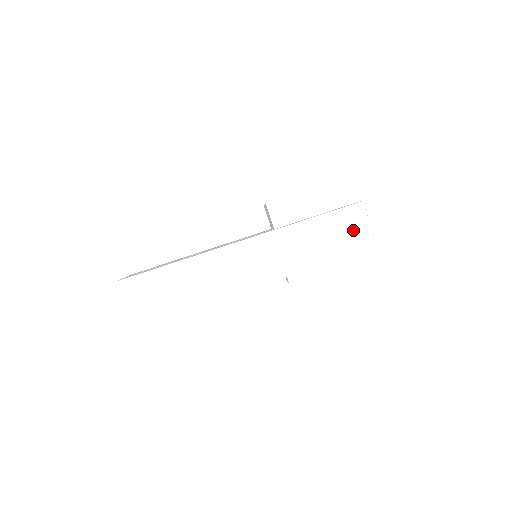
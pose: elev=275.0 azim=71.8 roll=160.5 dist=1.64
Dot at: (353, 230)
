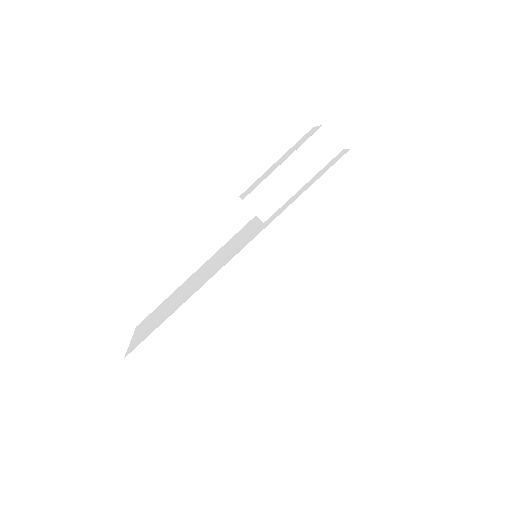
Dot at: (350, 188)
